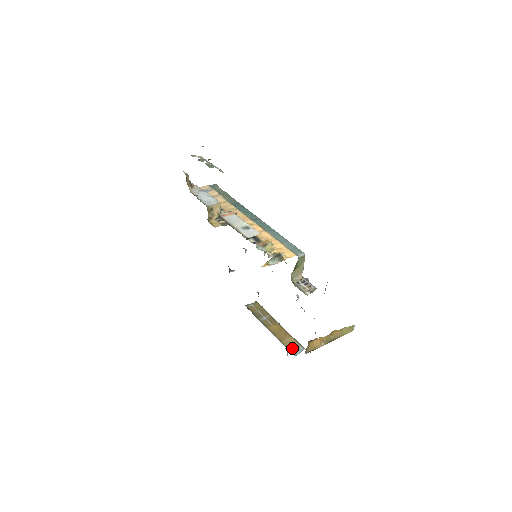
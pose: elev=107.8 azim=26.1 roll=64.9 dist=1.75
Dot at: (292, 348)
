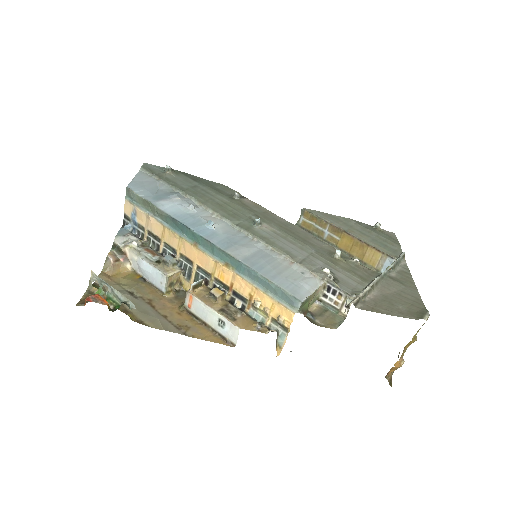
Dot at: (379, 266)
